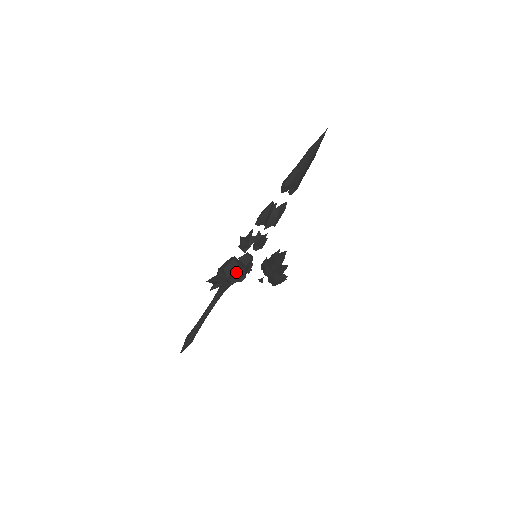
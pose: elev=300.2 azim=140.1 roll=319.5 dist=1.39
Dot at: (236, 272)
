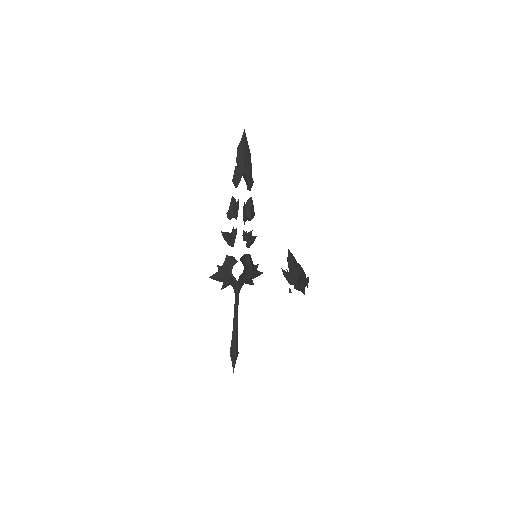
Dot at: (244, 274)
